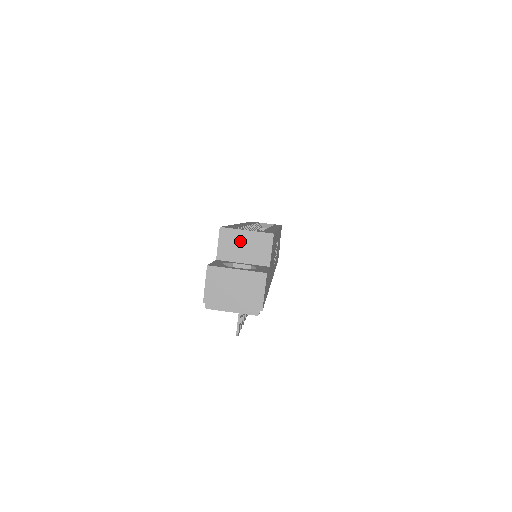
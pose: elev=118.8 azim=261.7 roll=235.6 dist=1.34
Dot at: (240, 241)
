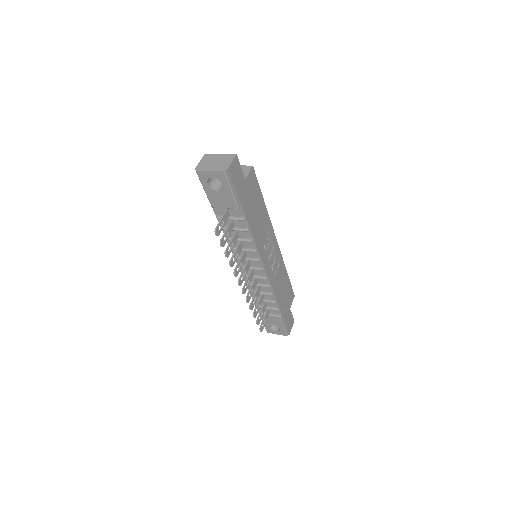
Dot at: occluded
